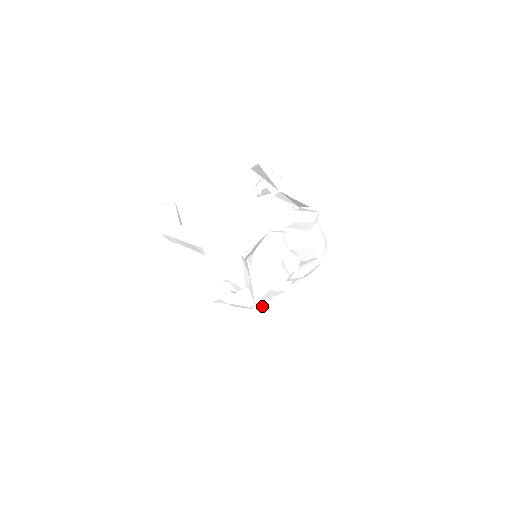
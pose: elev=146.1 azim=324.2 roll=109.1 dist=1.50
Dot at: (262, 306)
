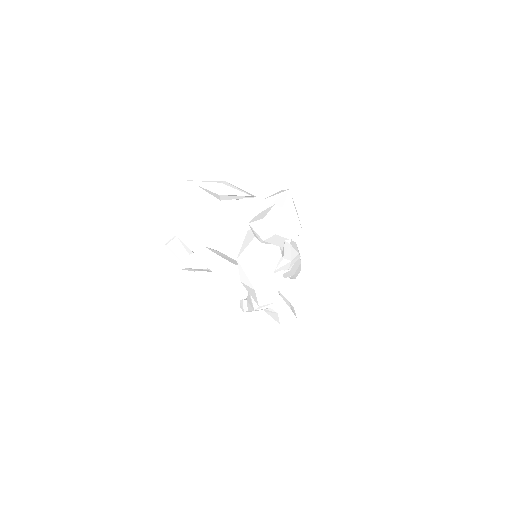
Dot at: (269, 304)
